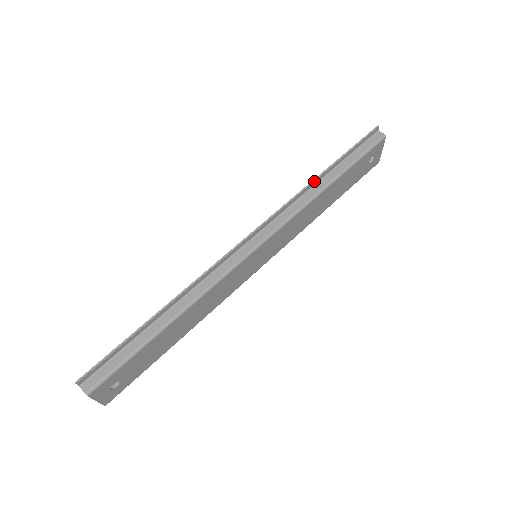
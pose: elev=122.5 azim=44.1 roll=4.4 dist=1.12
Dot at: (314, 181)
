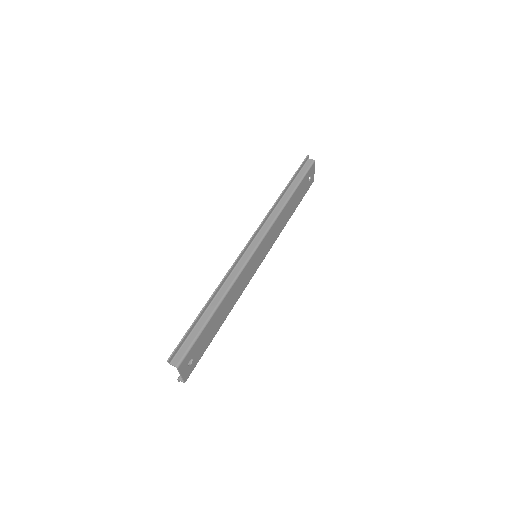
Dot at: (279, 198)
